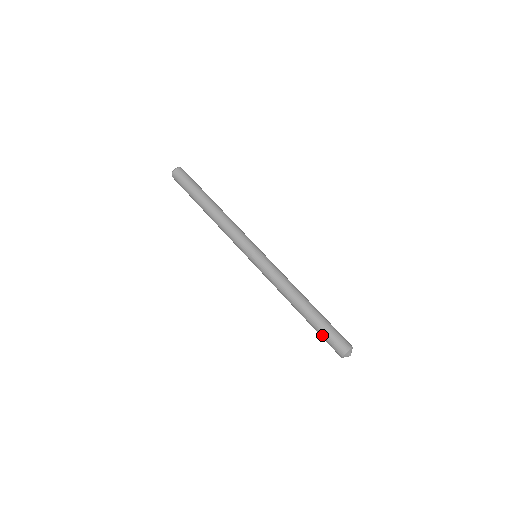
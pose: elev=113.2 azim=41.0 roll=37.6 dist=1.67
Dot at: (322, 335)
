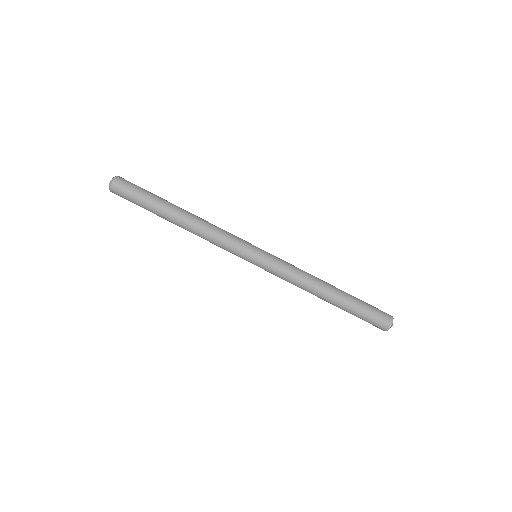
Dot at: occluded
